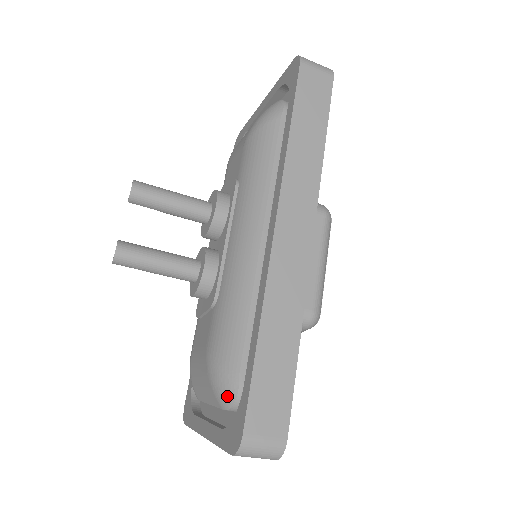
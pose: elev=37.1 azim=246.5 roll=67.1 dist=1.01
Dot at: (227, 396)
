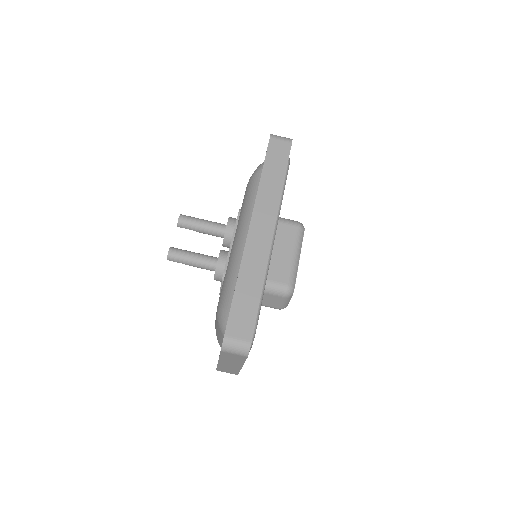
Dot at: (224, 325)
